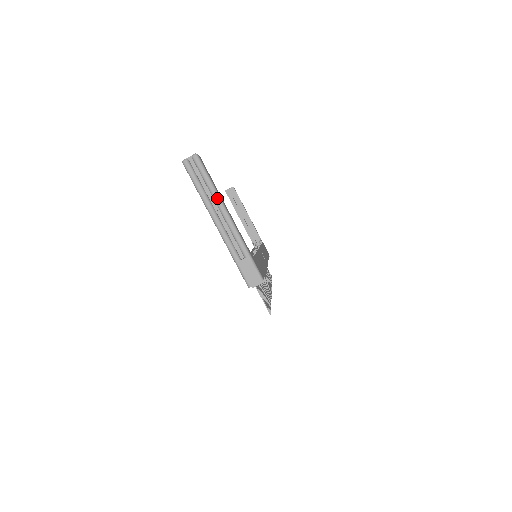
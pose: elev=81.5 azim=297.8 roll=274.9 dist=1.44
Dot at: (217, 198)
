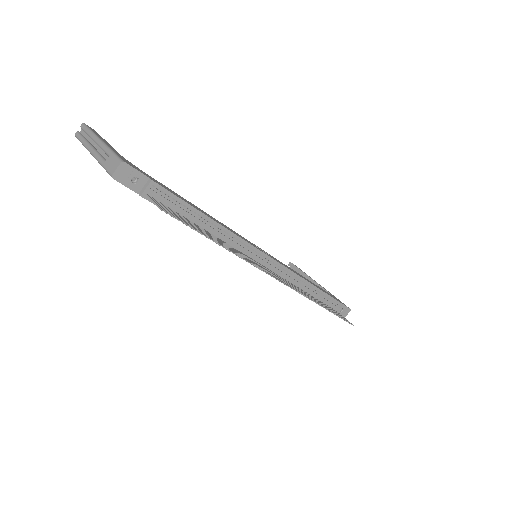
Dot at: (92, 135)
